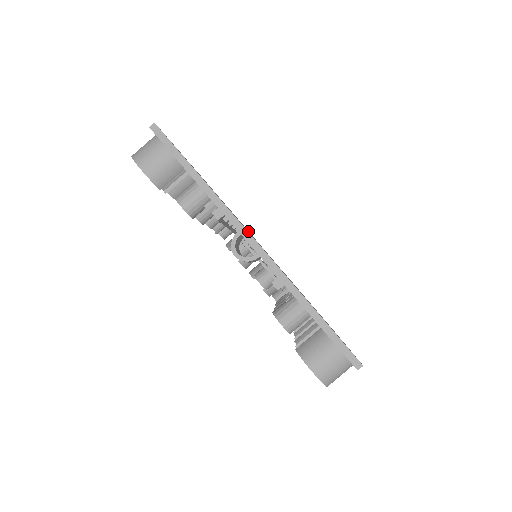
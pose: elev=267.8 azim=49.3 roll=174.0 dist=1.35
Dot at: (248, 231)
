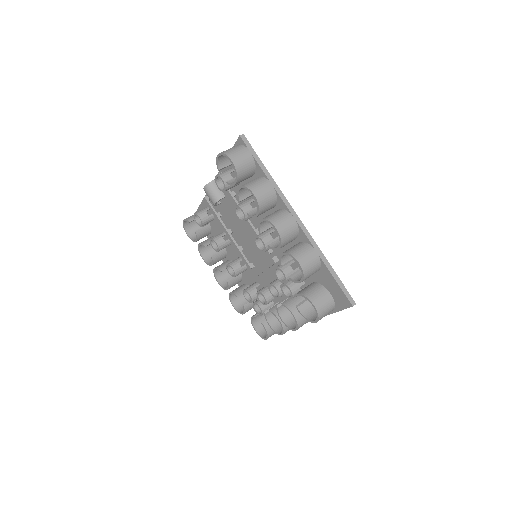
Dot at: occluded
